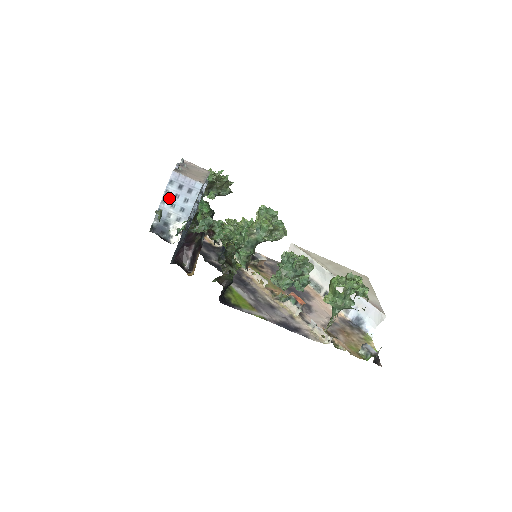
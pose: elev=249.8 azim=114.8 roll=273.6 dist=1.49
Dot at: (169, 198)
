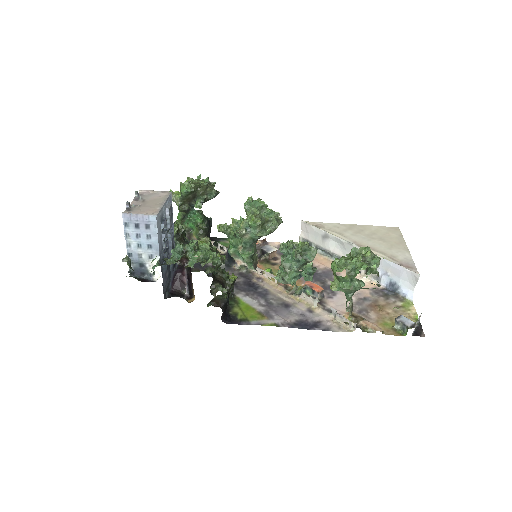
Dot at: (132, 240)
